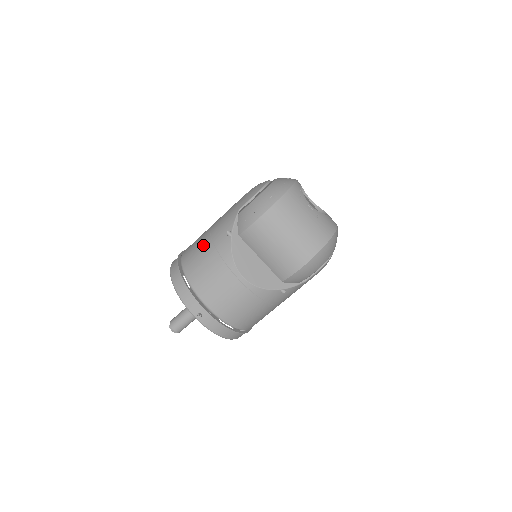
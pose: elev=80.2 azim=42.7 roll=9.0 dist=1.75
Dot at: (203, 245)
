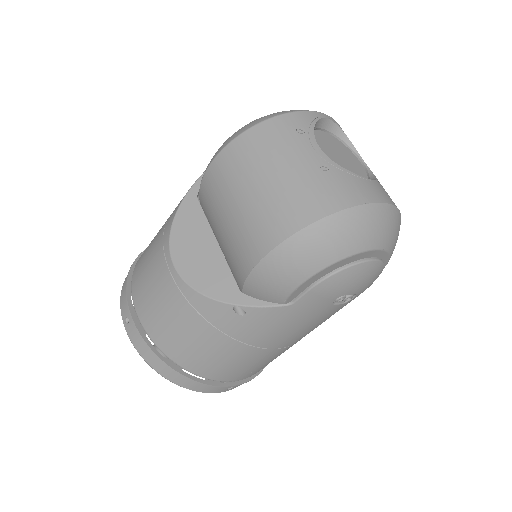
Dot at: occluded
